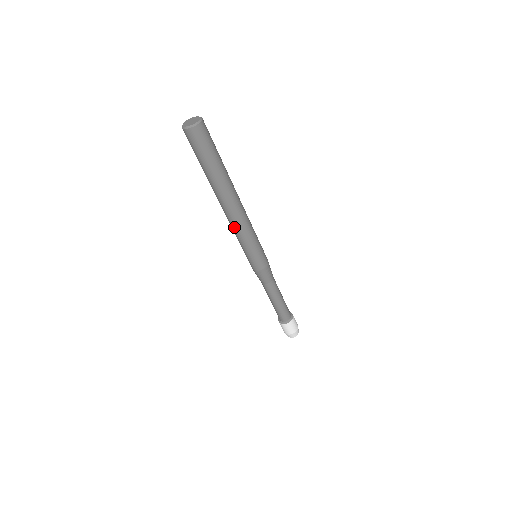
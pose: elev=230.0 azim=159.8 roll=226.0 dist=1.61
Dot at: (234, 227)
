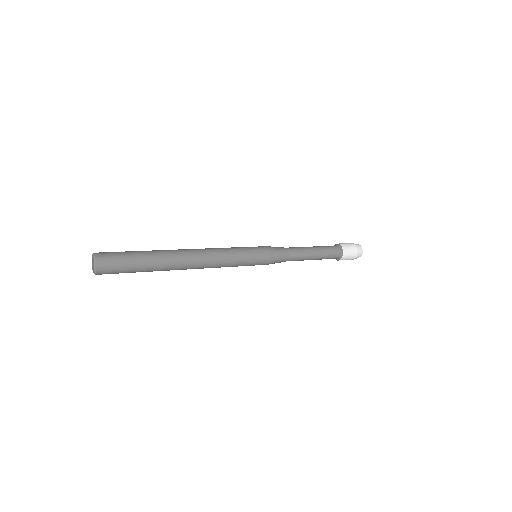
Dot at: occluded
